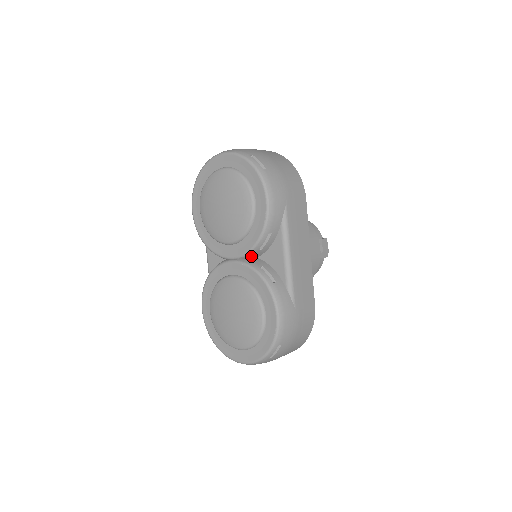
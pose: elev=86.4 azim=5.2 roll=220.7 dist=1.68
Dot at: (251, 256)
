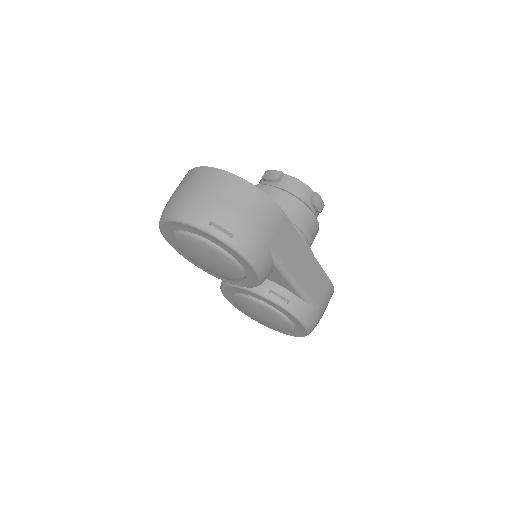
Dot at: occluded
